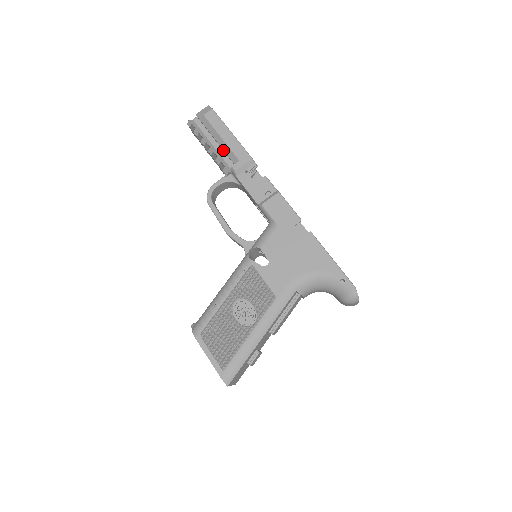
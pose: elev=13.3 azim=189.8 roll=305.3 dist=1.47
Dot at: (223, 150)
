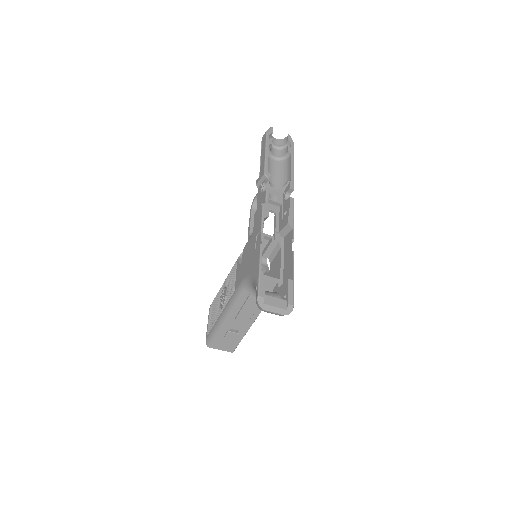
Dot at: occluded
